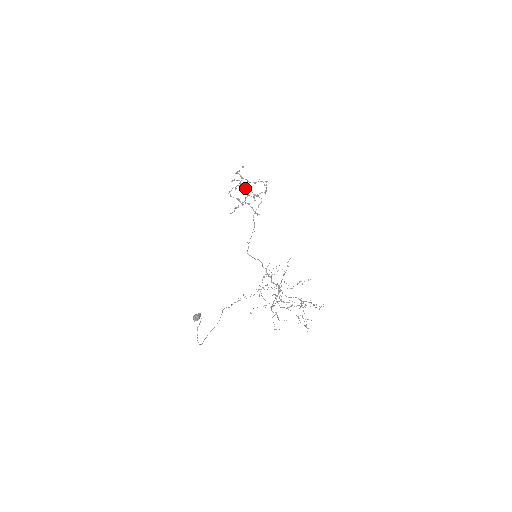
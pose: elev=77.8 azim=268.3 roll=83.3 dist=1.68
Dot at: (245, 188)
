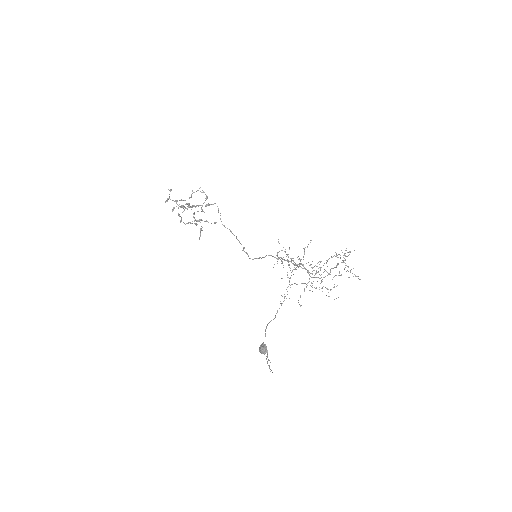
Dot at: (193, 206)
